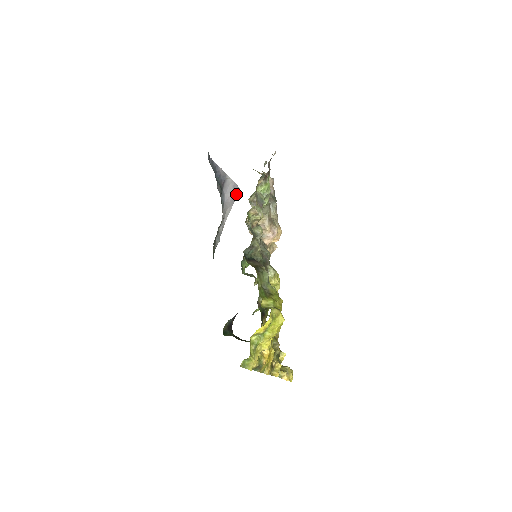
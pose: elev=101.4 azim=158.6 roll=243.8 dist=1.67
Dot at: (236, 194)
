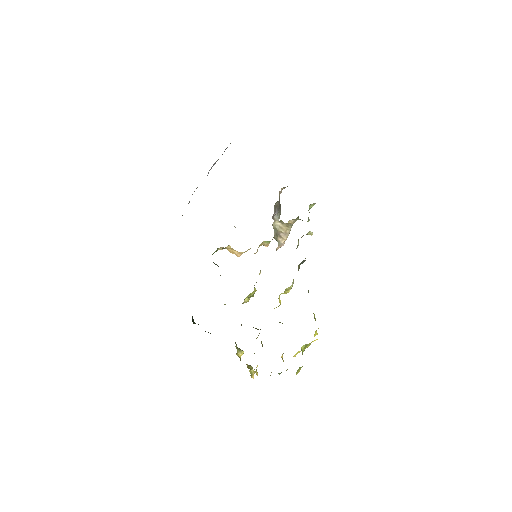
Dot at: occluded
